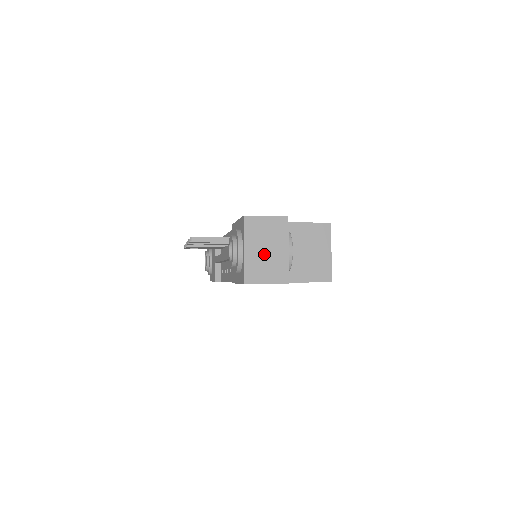
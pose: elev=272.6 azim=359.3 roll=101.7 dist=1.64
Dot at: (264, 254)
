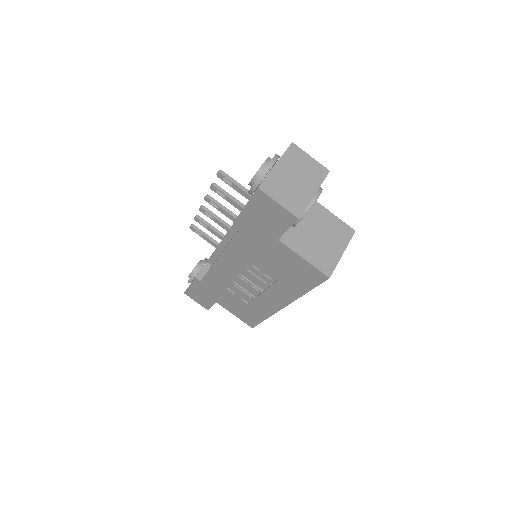
Dot at: (291, 180)
